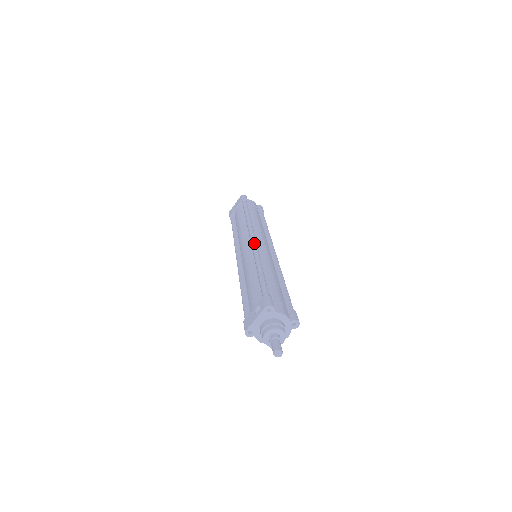
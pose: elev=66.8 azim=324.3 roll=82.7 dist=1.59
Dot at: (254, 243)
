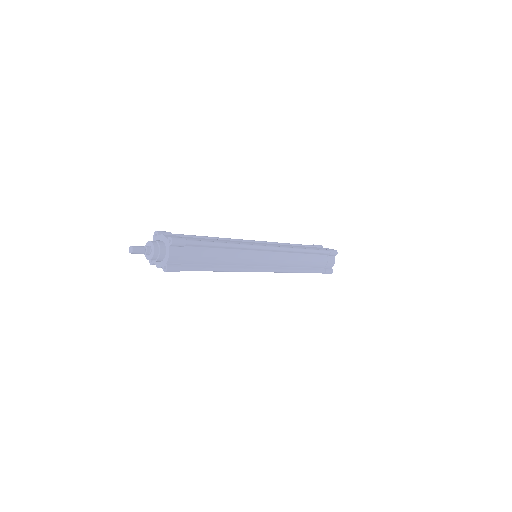
Dot at: (242, 240)
